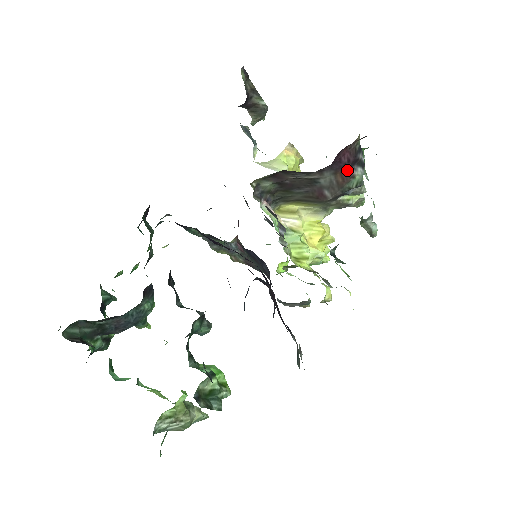
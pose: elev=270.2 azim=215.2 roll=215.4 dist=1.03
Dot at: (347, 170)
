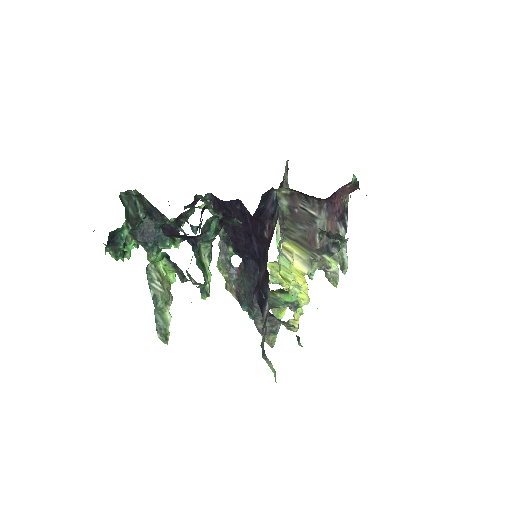
Dot at: (336, 221)
